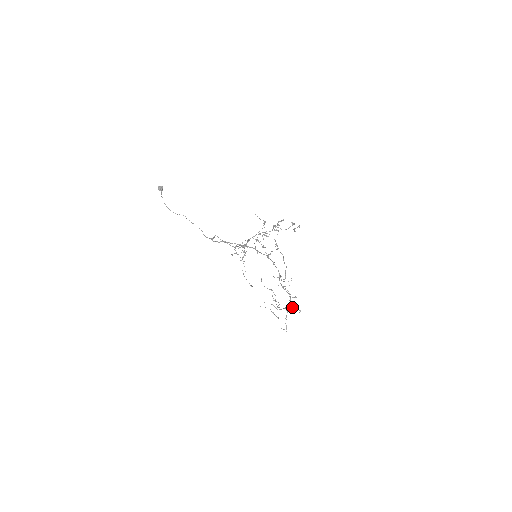
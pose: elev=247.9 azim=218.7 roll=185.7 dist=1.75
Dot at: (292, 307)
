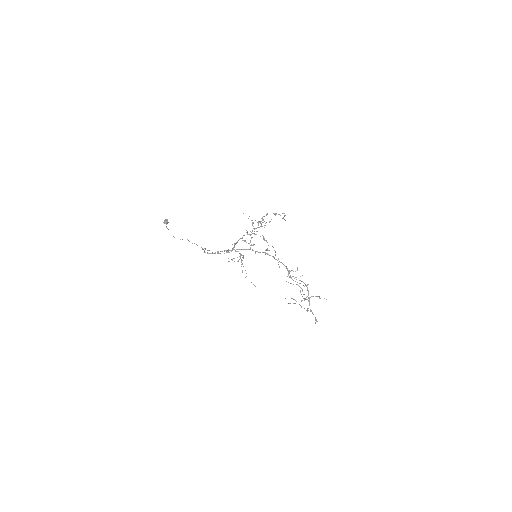
Dot at: (311, 296)
